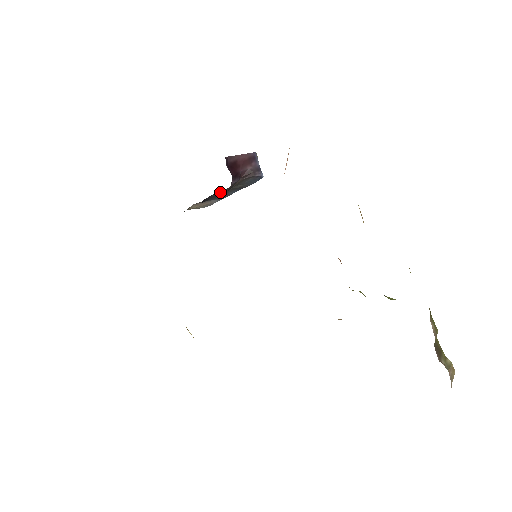
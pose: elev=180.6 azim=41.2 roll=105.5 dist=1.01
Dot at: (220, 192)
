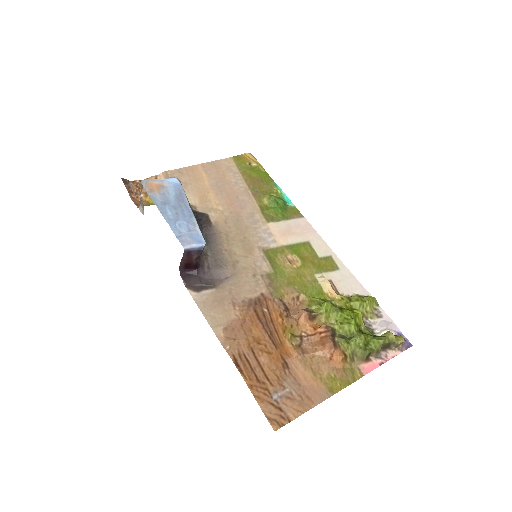
Dot at: occluded
